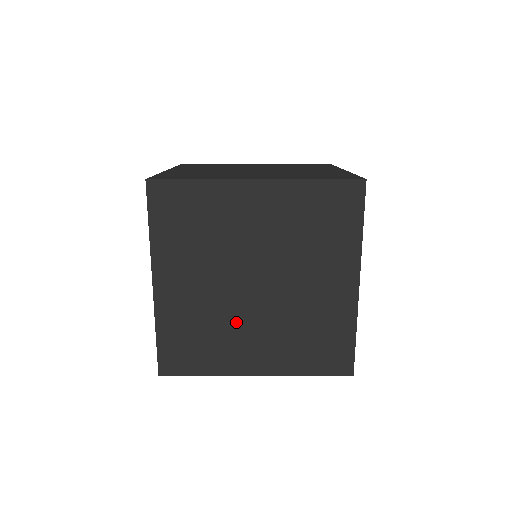
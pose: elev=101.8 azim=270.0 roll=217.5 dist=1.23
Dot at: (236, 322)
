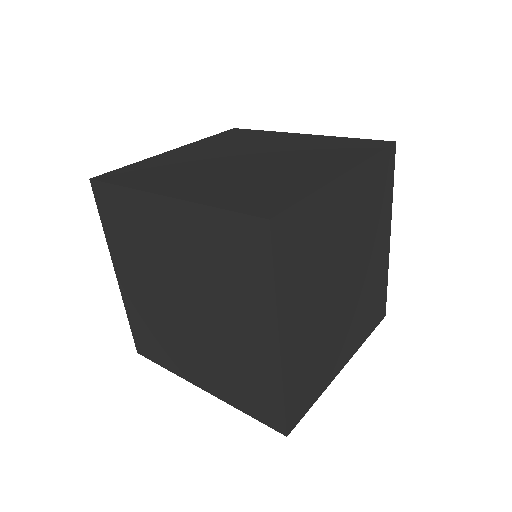
Dot at: (200, 170)
